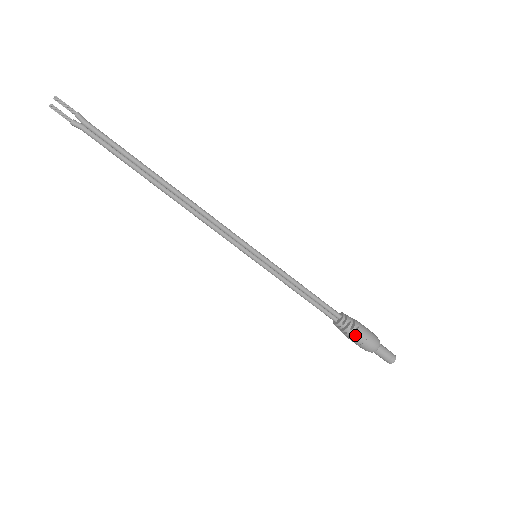
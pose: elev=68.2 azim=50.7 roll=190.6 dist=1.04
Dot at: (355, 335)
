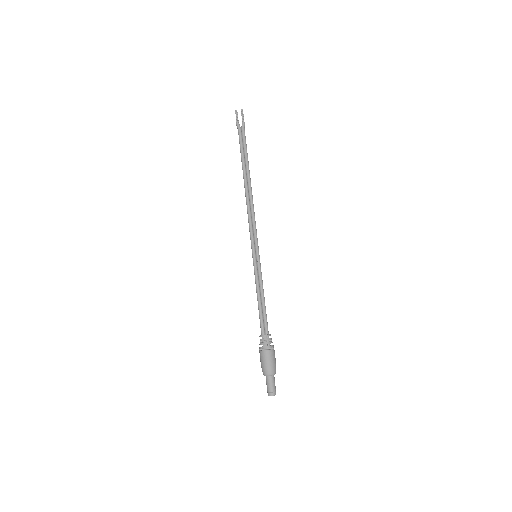
Dot at: (268, 351)
